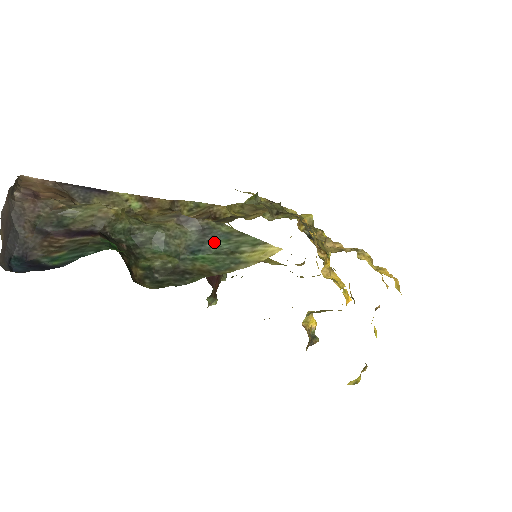
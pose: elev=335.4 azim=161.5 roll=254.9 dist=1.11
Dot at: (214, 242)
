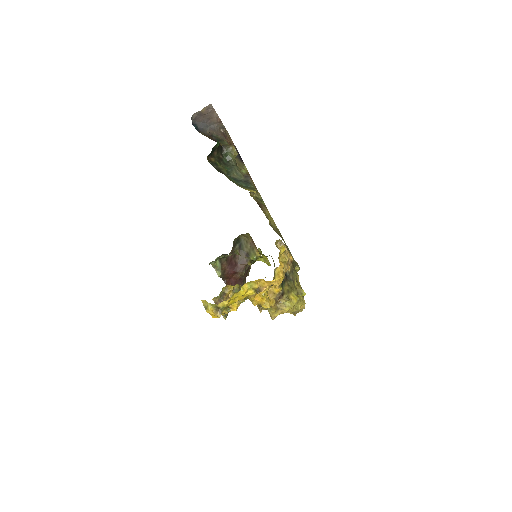
Dot at: (244, 184)
